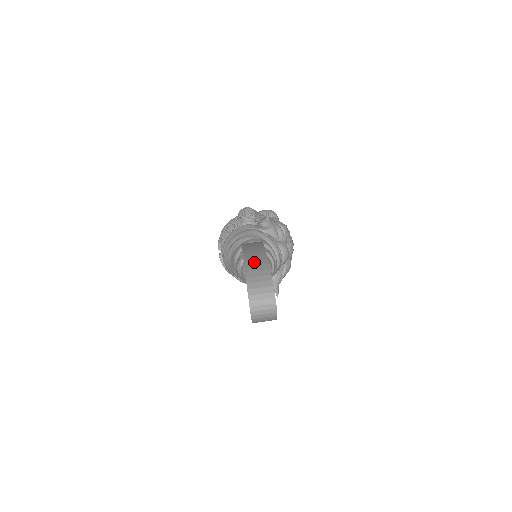
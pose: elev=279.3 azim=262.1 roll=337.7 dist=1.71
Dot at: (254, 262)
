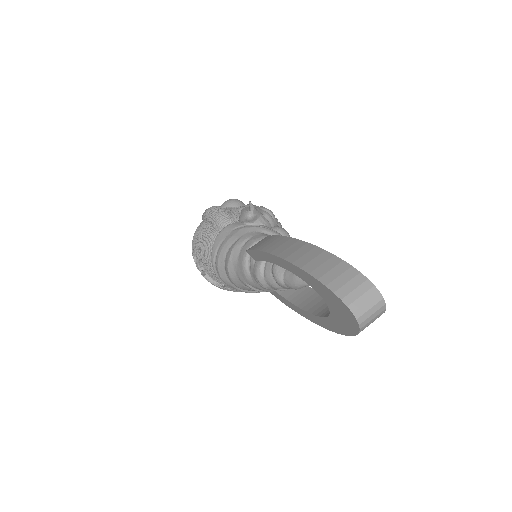
Dot at: (314, 262)
